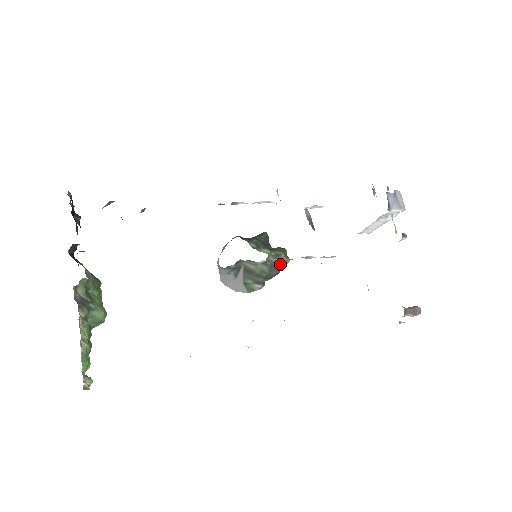
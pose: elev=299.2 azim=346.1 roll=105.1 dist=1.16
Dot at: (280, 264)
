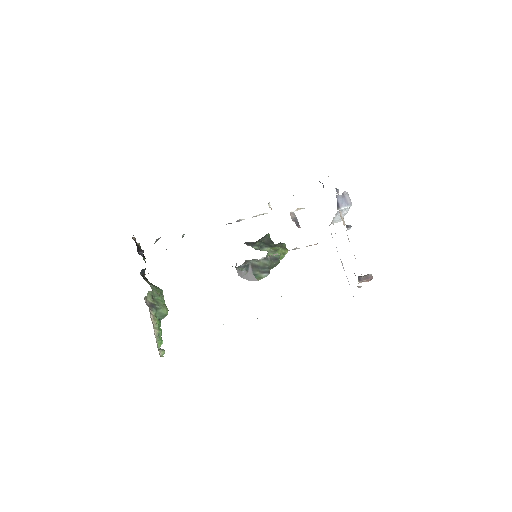
Dot at: (278, 256)
